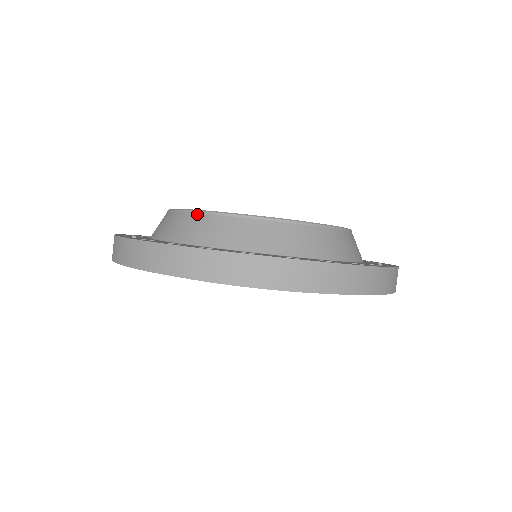
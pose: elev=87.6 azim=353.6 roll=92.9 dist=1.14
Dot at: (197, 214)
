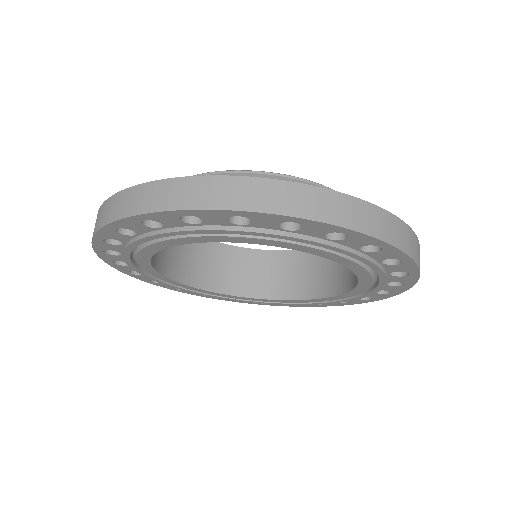
Dot at: (280, 177)
